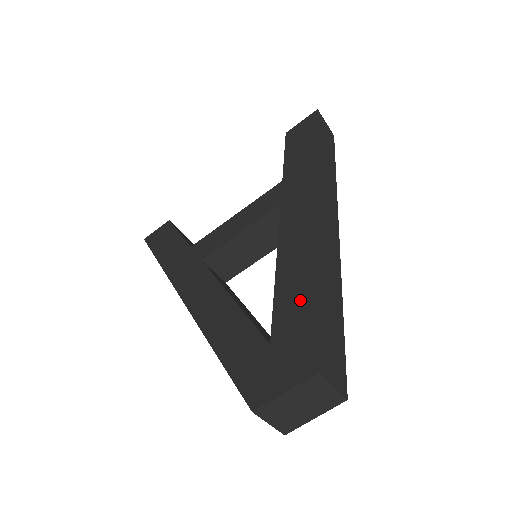
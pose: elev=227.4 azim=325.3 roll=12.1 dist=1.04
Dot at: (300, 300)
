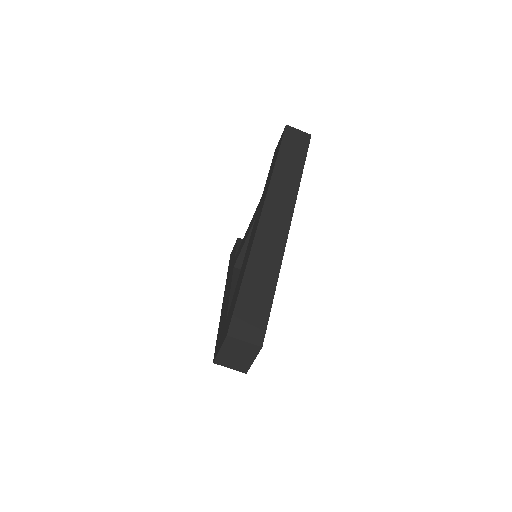
Dot at: (237, 289)
